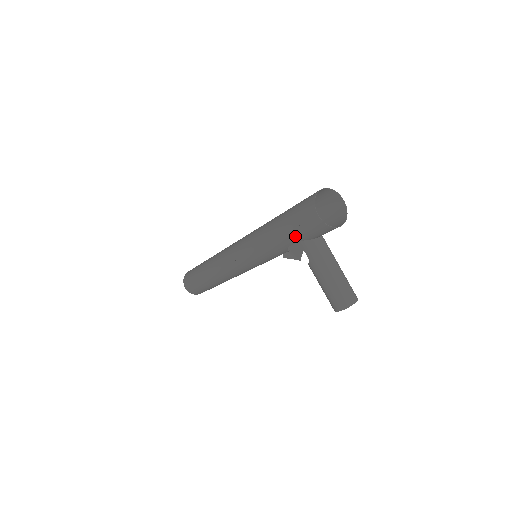
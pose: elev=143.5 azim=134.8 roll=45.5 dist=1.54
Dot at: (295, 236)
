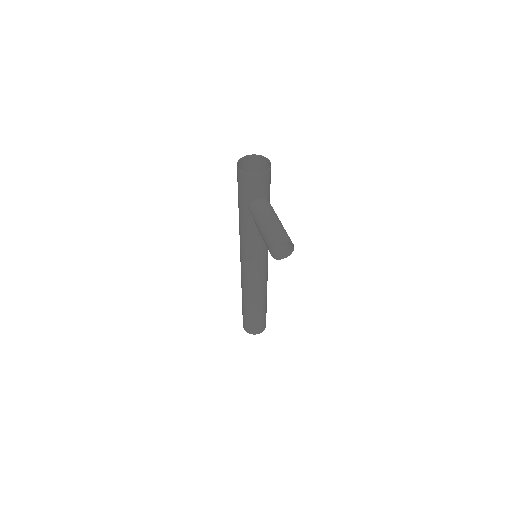
Dot at: (242, 201)
